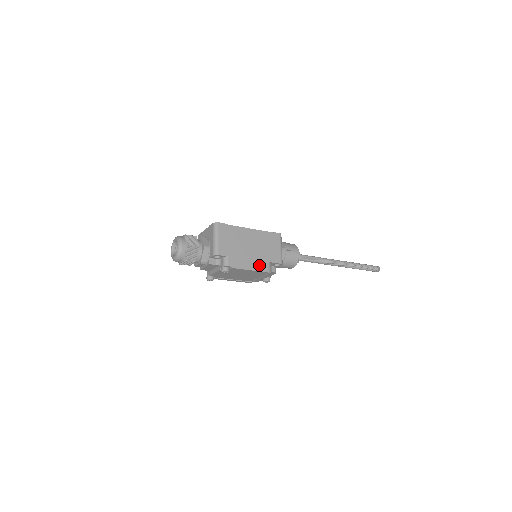
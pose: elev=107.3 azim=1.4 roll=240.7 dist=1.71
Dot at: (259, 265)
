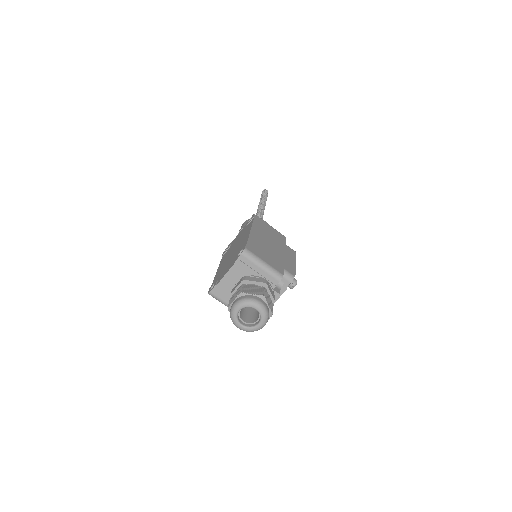
Dot at: (290, 253)
